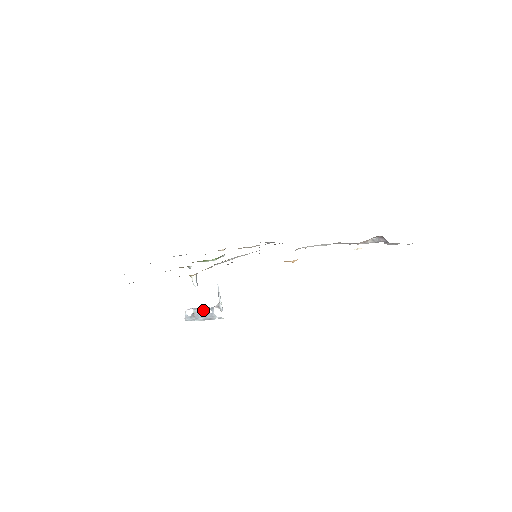
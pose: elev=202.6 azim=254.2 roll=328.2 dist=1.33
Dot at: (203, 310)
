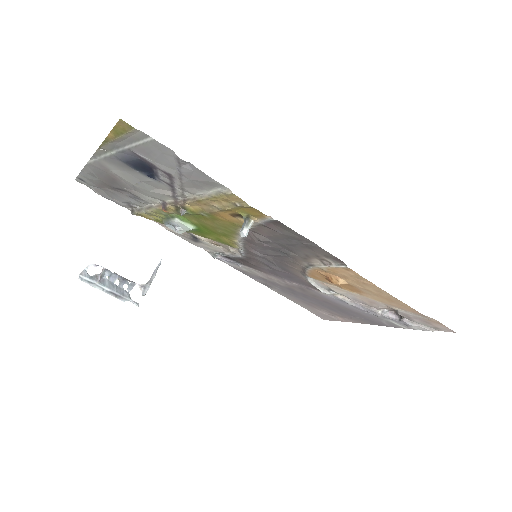
Dot at: (117, 279)
